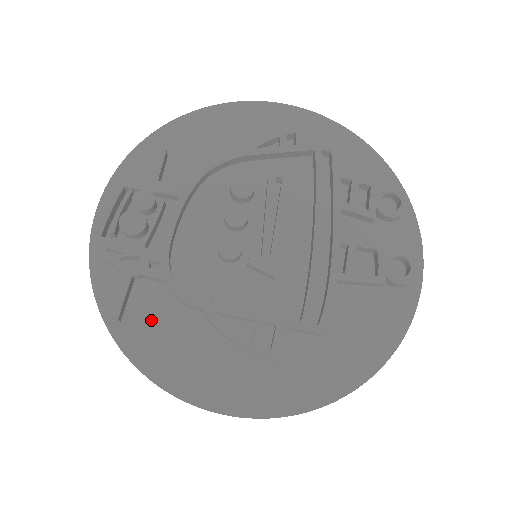
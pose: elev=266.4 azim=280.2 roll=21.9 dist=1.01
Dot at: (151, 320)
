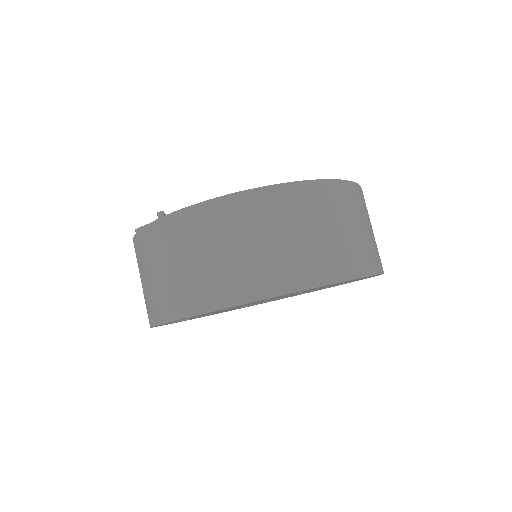
Dot at: occluded
